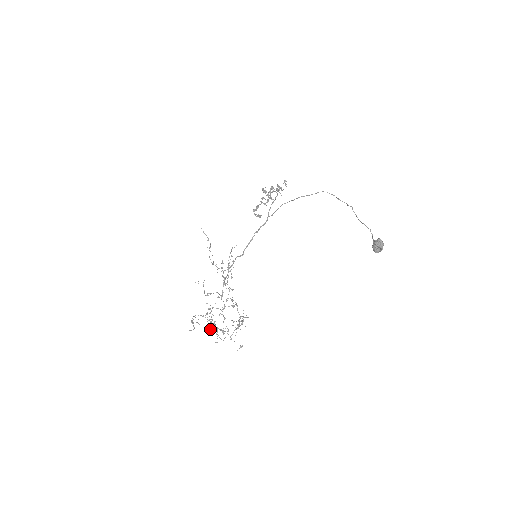
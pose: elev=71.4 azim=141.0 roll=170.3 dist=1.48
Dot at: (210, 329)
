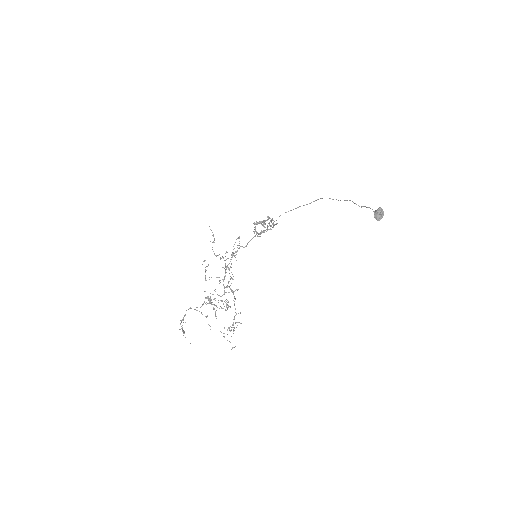
Dot at: occluded
